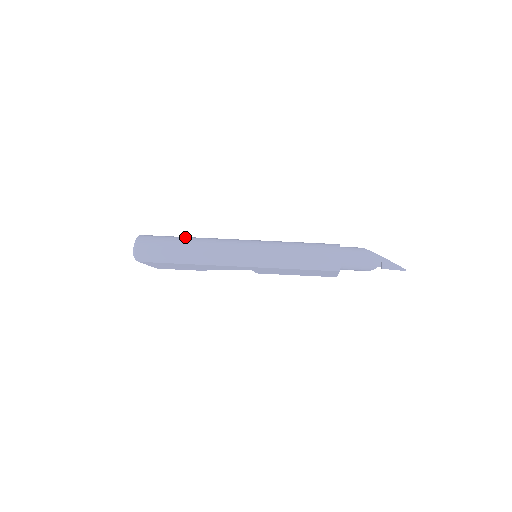
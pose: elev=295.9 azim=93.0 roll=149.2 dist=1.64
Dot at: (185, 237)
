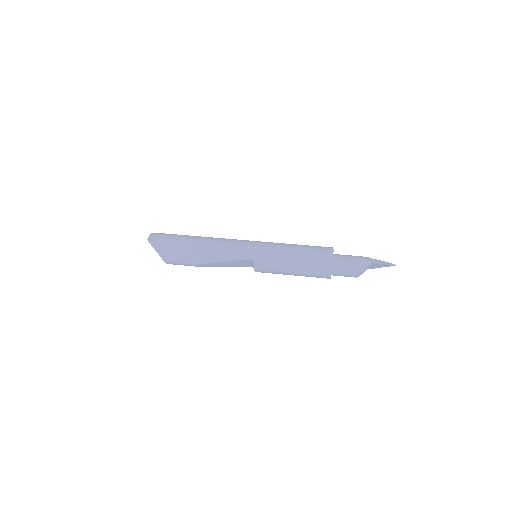
Dot at: occluded
